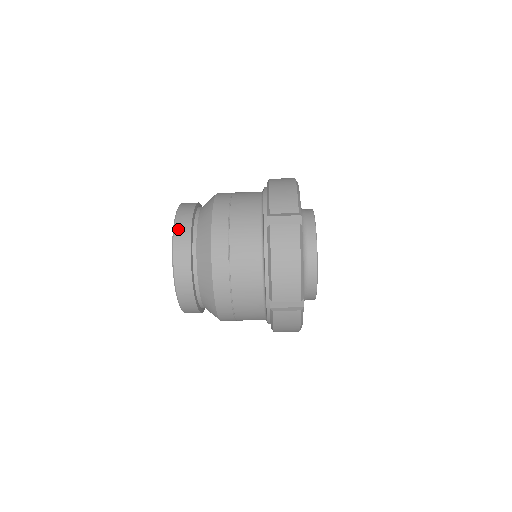
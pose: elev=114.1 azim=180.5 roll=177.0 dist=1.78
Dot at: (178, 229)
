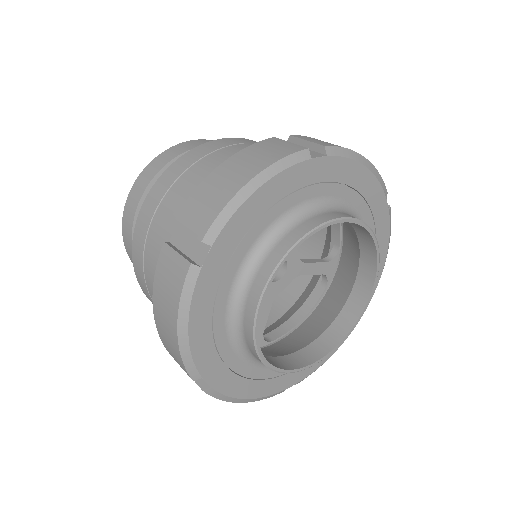
Dot at: (203, 140)
